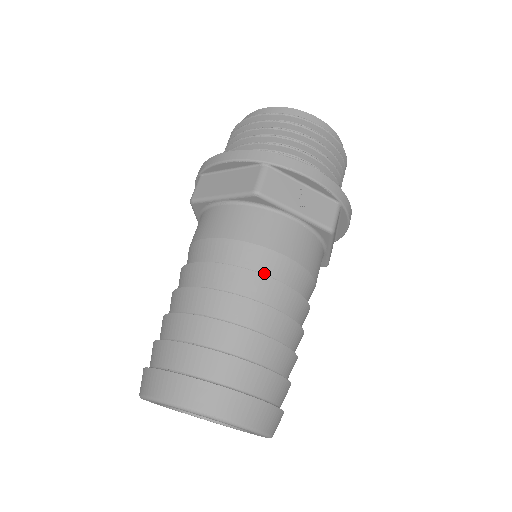
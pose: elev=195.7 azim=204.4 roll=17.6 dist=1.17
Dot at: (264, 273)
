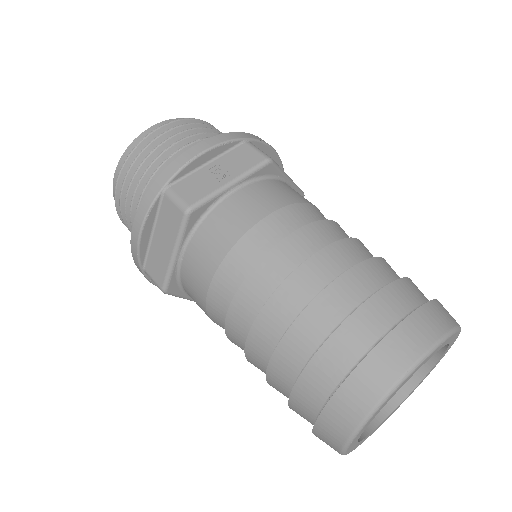
Dot at: (275, 244)
